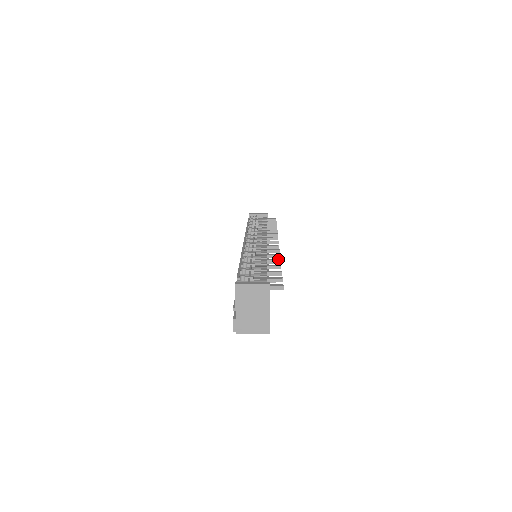
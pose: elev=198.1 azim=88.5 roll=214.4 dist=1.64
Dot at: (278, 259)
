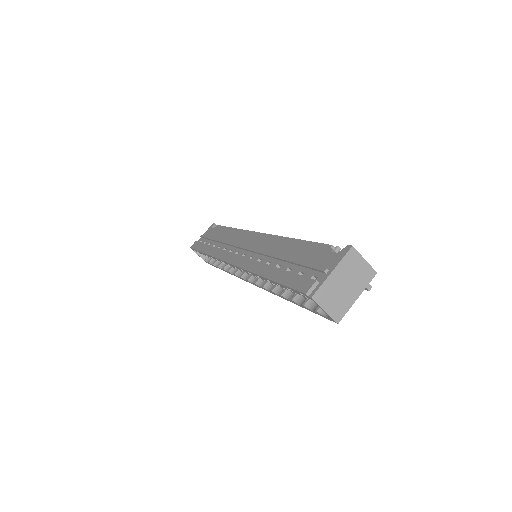
Dot at: occluded
